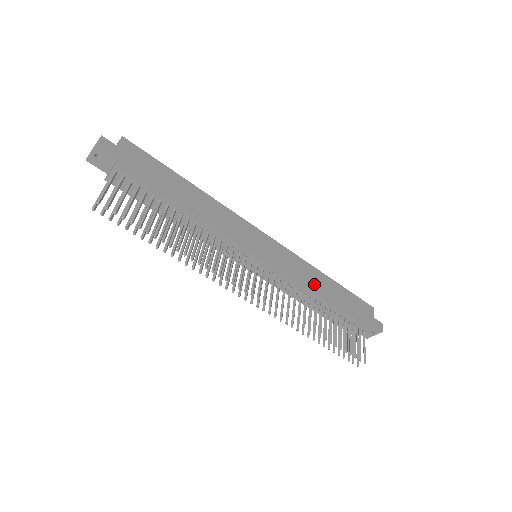
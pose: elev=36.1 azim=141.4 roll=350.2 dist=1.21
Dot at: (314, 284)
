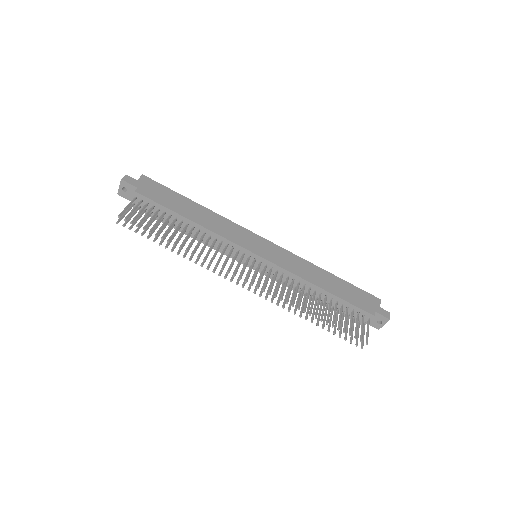
Dot at: (311, 276)
